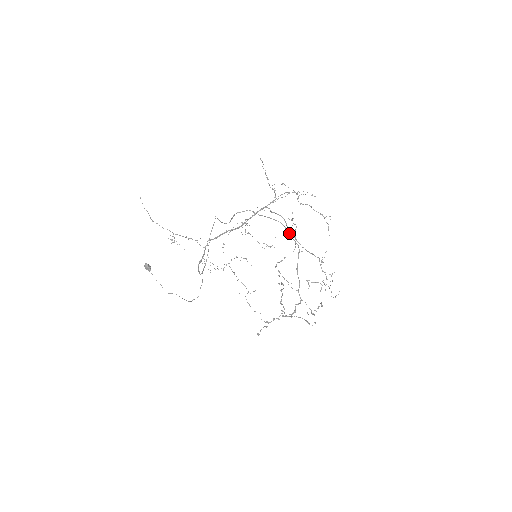
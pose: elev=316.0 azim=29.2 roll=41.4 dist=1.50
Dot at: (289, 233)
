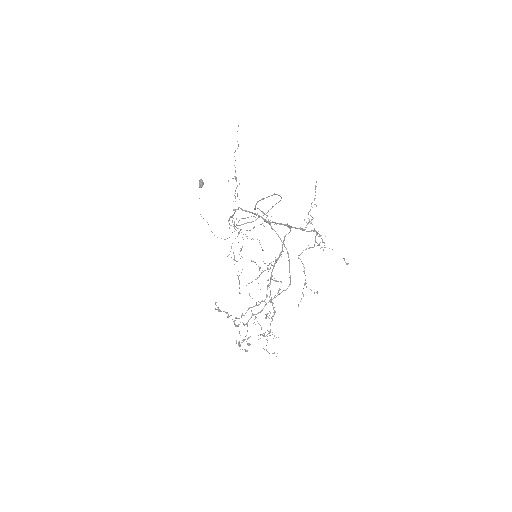
Dot at: (289, 267)
